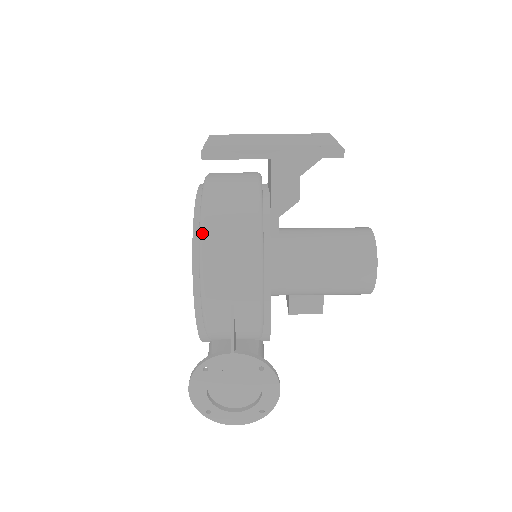
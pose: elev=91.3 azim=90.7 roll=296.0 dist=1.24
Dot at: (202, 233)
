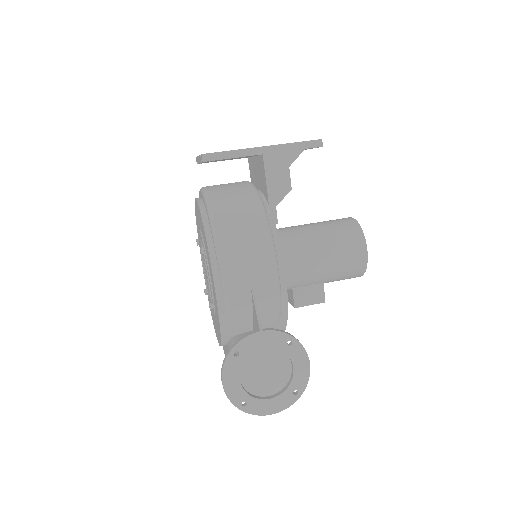
Dot at: (214, 224)
